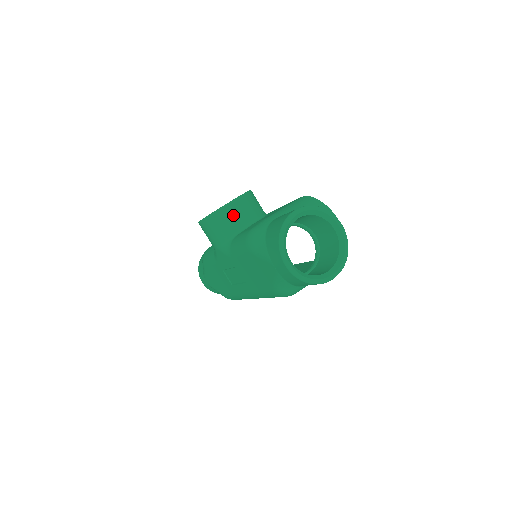
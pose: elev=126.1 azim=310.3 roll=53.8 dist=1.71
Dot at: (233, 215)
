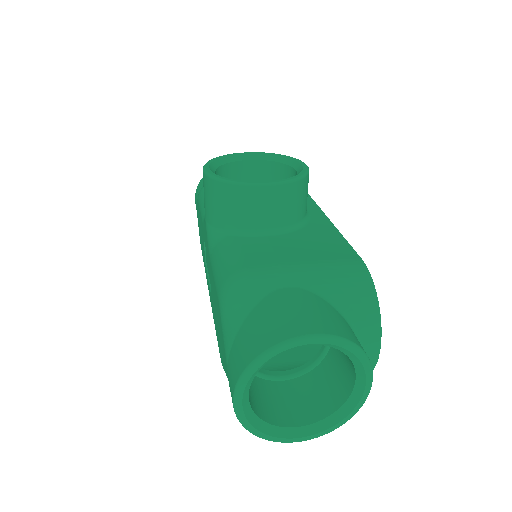
Dot at: (249, 205)
